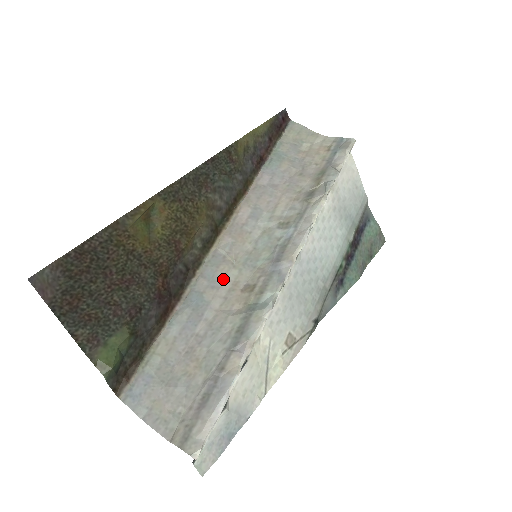
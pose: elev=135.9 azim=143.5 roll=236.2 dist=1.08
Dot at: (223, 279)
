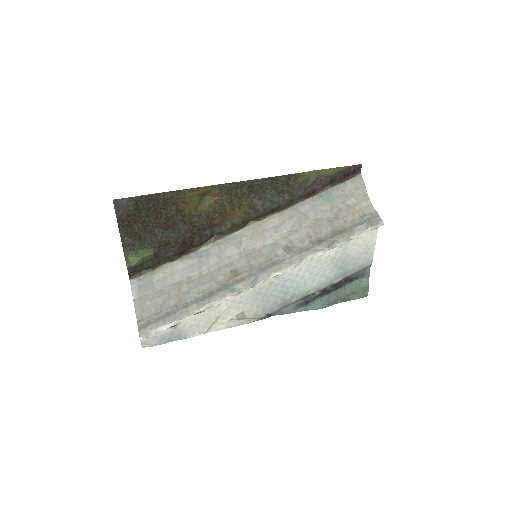
Dot at: (228, 256)
